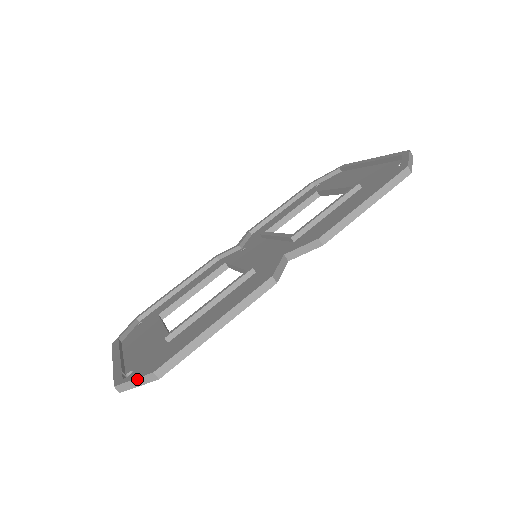
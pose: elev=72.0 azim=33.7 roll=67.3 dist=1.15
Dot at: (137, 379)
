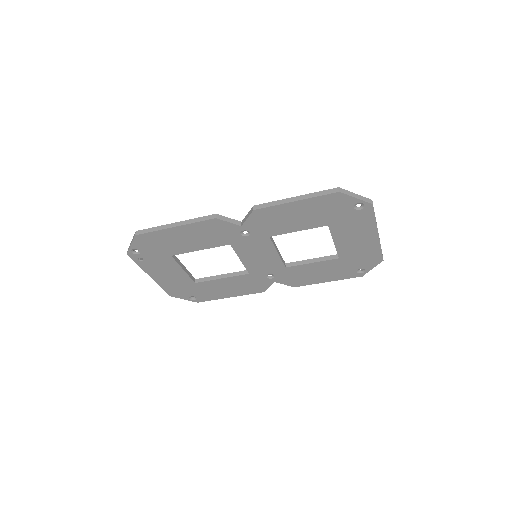
Dot at: (132, 239)
